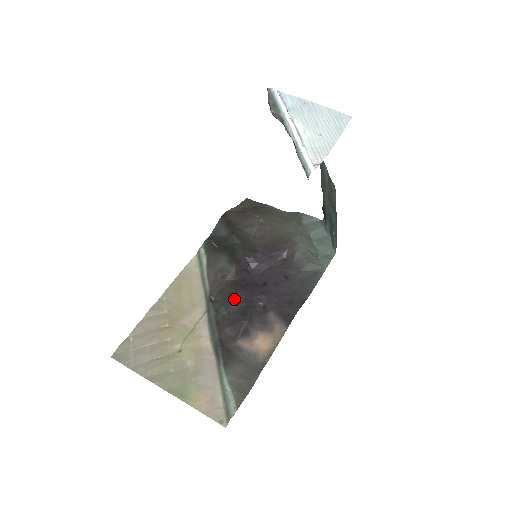
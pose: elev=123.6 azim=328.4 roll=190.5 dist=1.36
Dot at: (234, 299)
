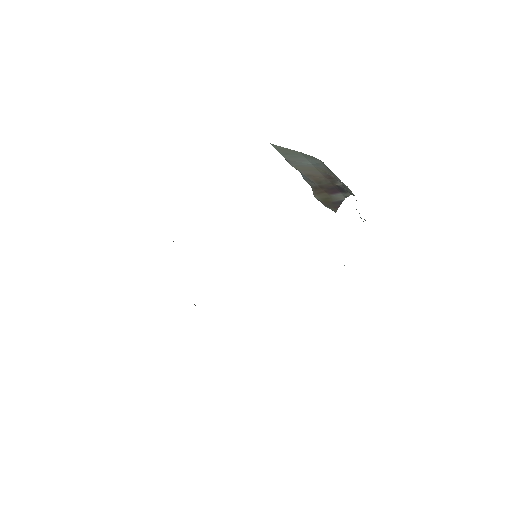
Dot at: occluded
